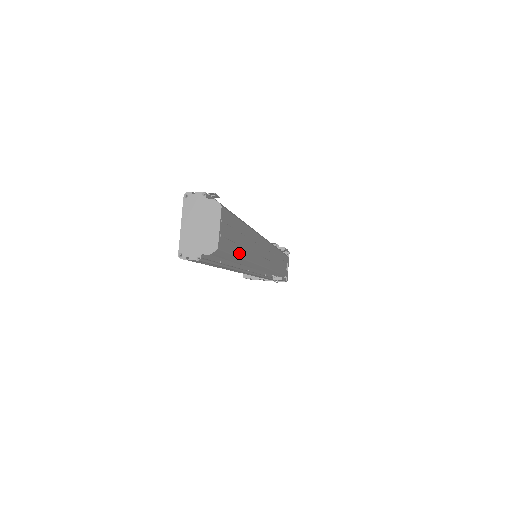
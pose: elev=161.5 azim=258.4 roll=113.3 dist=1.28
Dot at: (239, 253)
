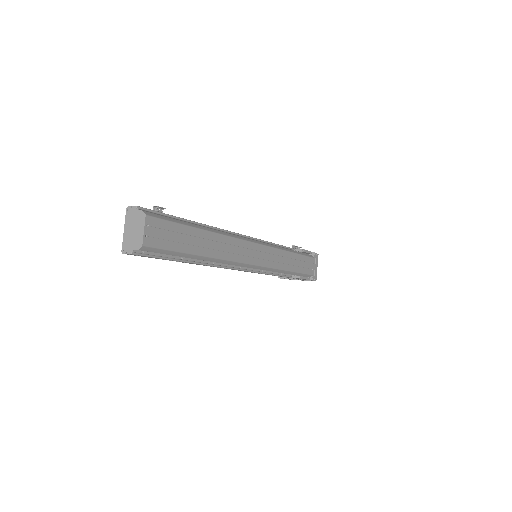
Dot at: (187, 250)
